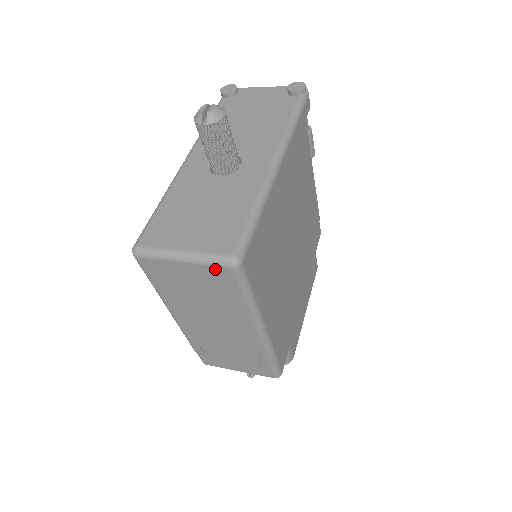
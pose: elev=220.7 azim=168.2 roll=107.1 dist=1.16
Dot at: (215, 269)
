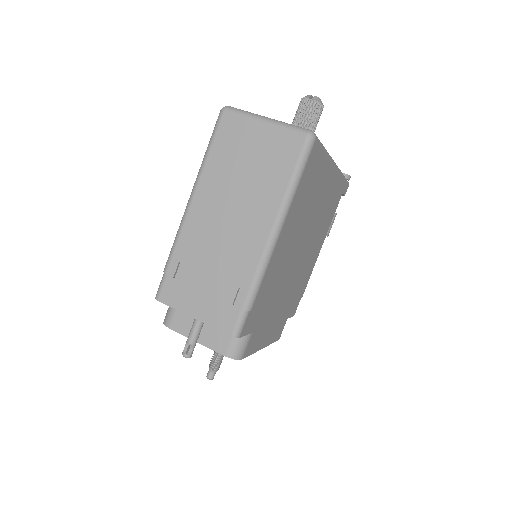
Dot at: (290, 135)
